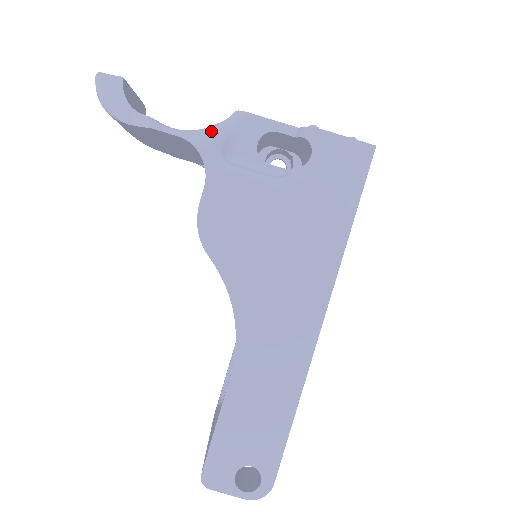
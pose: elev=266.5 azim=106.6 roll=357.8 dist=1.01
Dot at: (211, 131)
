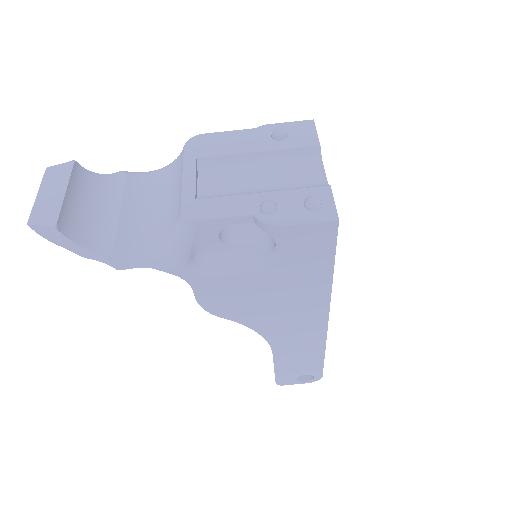
Dot at: (172, 255)
